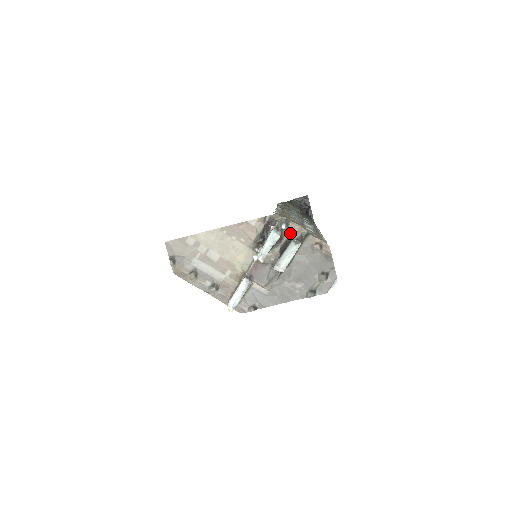
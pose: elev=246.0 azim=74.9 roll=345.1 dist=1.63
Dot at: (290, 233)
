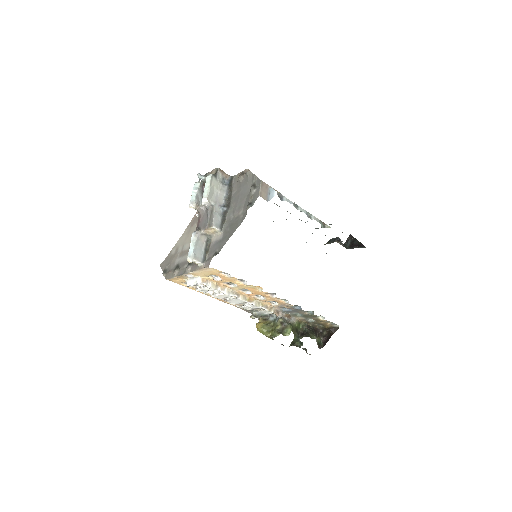
Dot at: occluded
